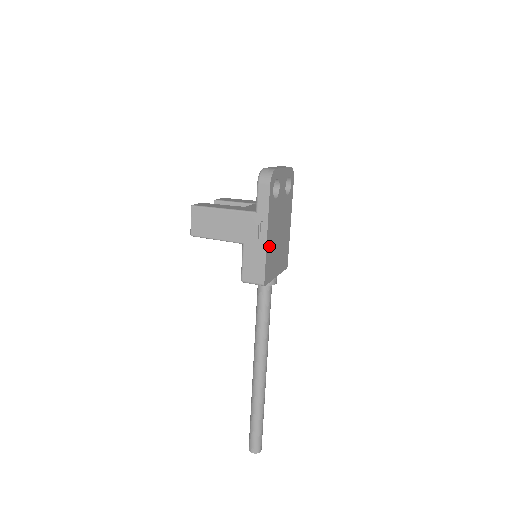
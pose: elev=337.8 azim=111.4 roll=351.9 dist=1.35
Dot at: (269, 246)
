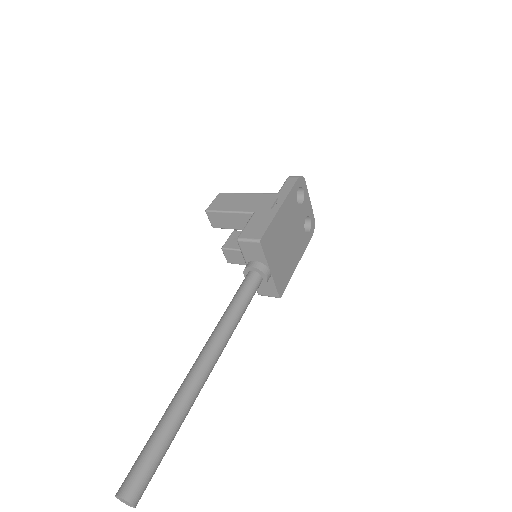
Dot at: (278, 221)
